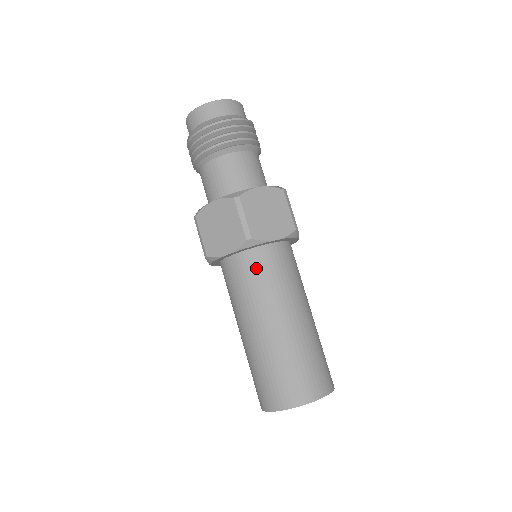
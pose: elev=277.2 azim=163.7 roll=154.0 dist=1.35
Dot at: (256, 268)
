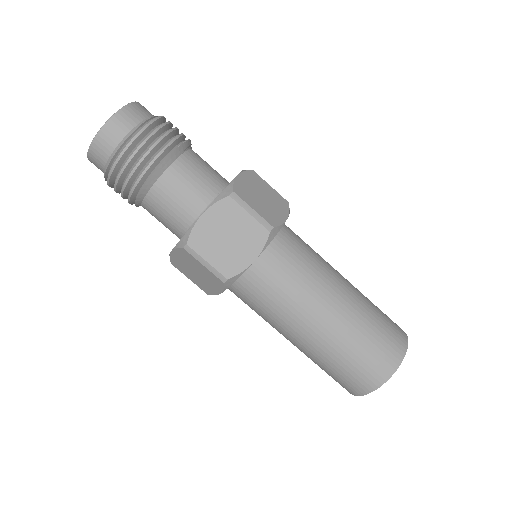
Dot at: (255, 292)
